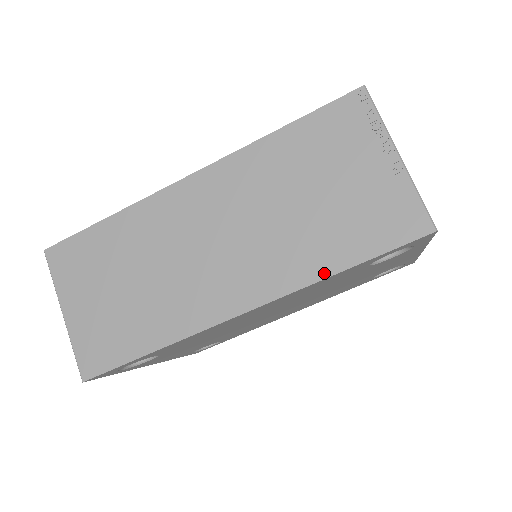
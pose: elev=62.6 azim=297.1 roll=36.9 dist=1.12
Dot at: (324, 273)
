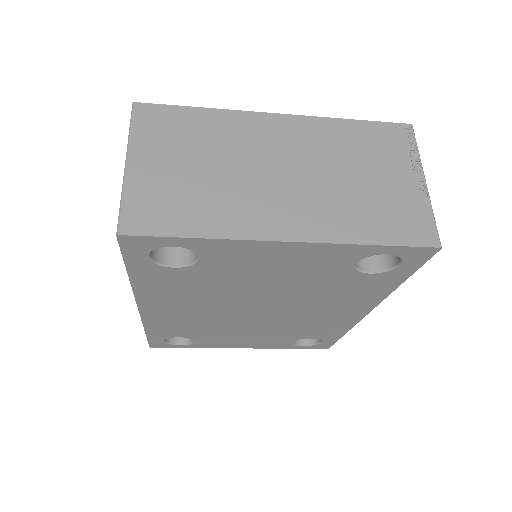
Dot at: occluded
